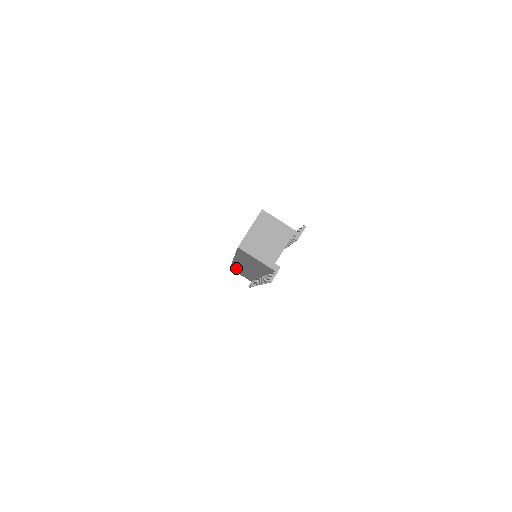
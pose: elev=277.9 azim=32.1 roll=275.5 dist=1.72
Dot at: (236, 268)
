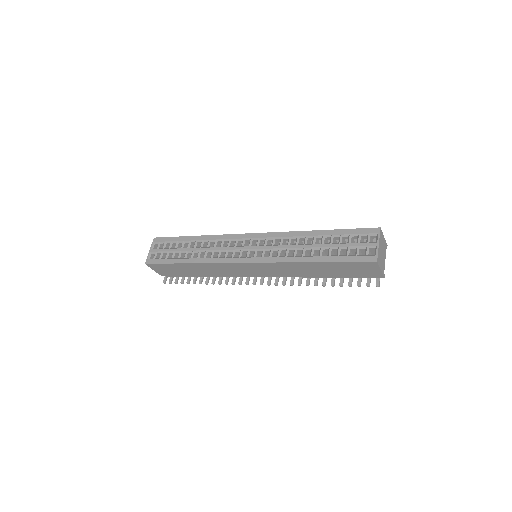
Dot at: (193, 266)
